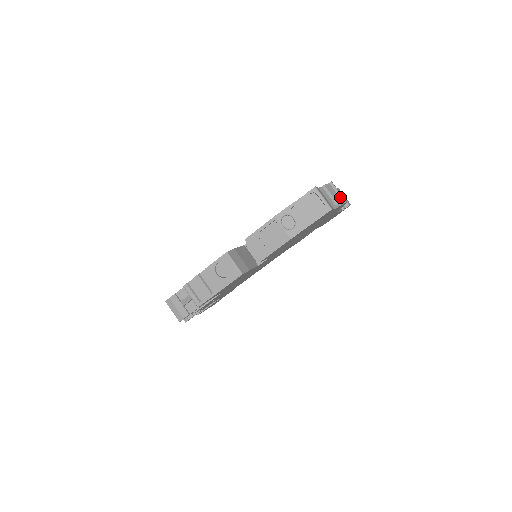
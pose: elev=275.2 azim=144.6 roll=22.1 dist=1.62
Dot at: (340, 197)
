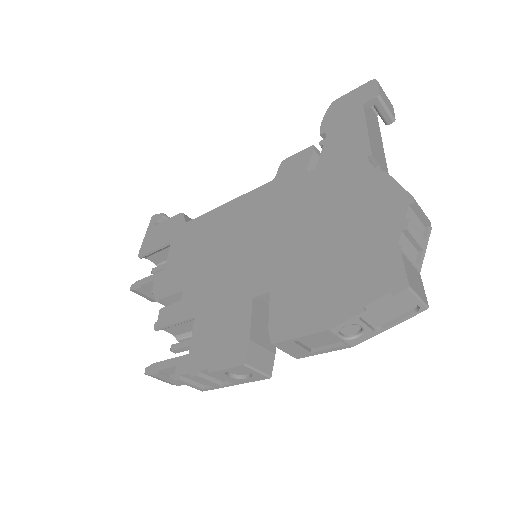
Dot at: (422, 222)
